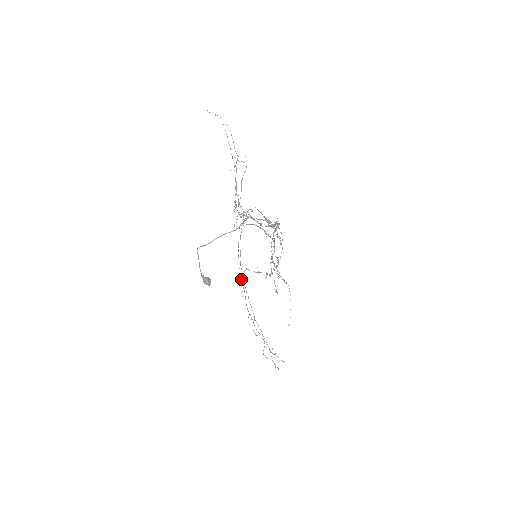
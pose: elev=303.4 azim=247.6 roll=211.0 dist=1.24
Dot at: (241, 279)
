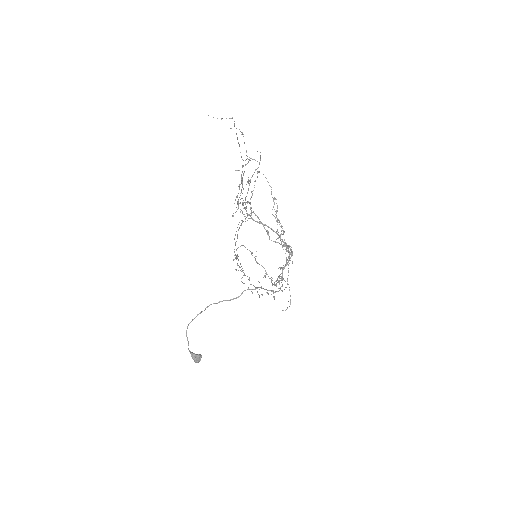
Dot at: occluded
